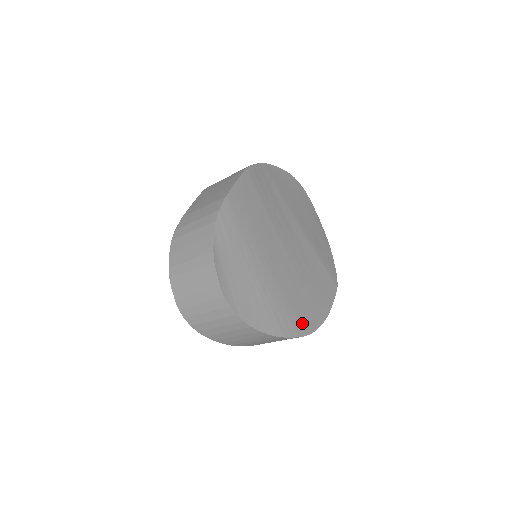
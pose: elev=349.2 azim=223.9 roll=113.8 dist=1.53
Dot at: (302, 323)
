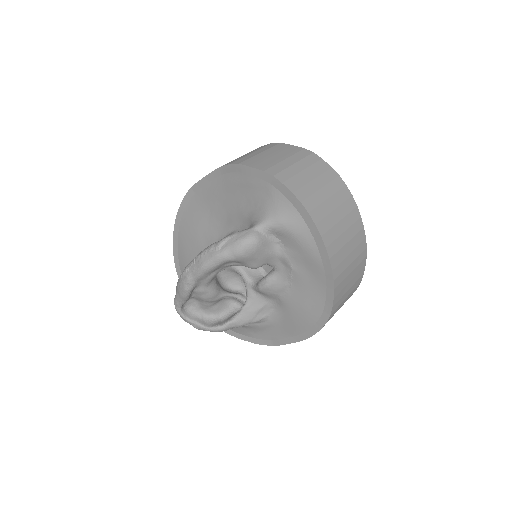
Dot at: occluded
